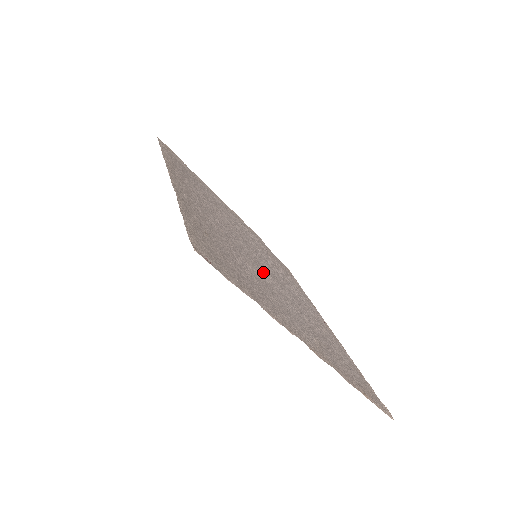
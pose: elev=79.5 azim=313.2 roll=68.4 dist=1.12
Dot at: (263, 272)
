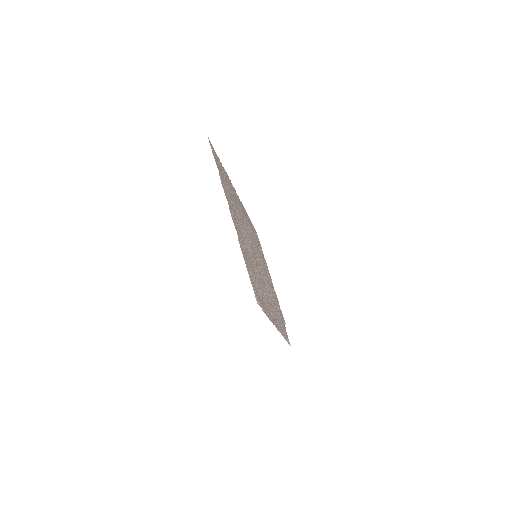
Dot at: occluded
